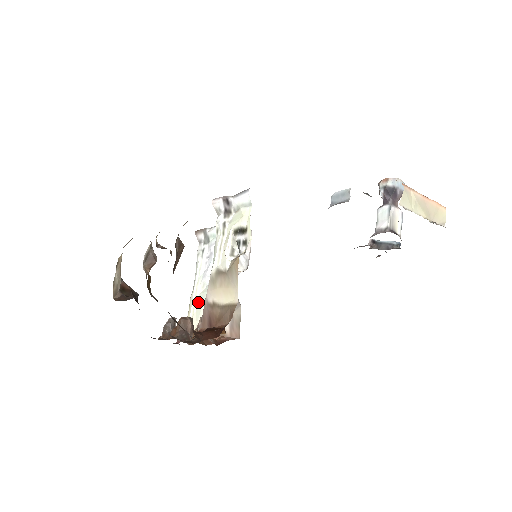
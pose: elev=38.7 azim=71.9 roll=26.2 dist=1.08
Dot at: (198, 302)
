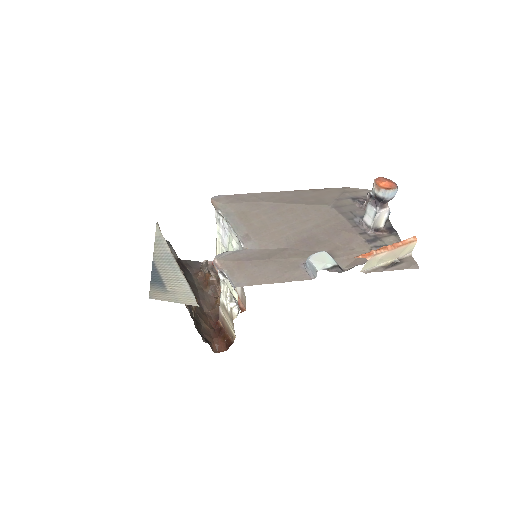
Dot at: (221, 252)
